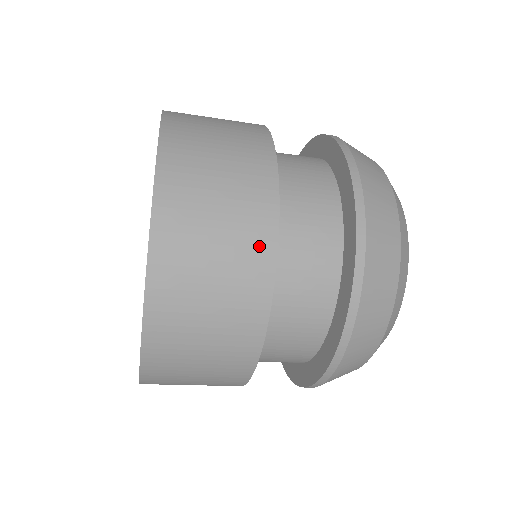
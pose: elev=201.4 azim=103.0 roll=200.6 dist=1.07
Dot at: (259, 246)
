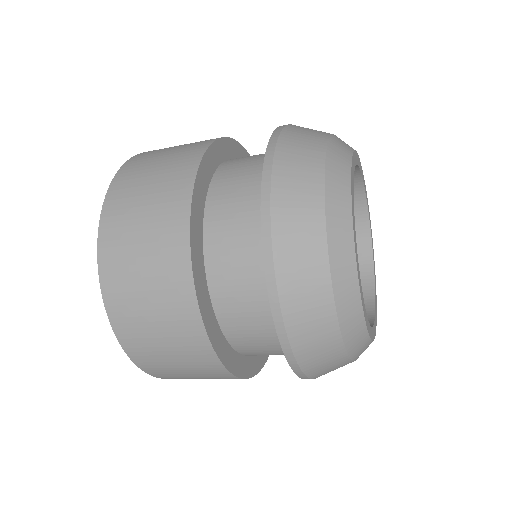
Dot at: (184, 169)
